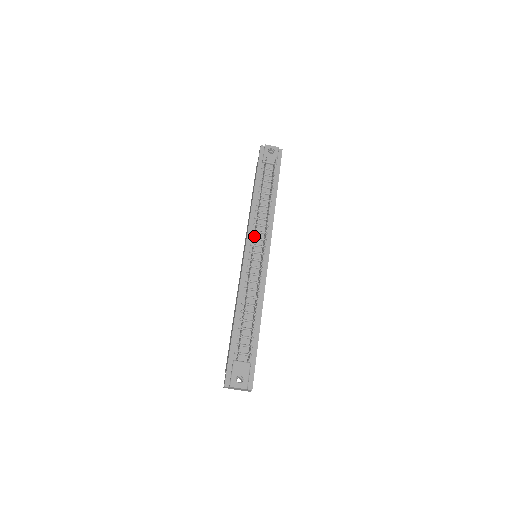
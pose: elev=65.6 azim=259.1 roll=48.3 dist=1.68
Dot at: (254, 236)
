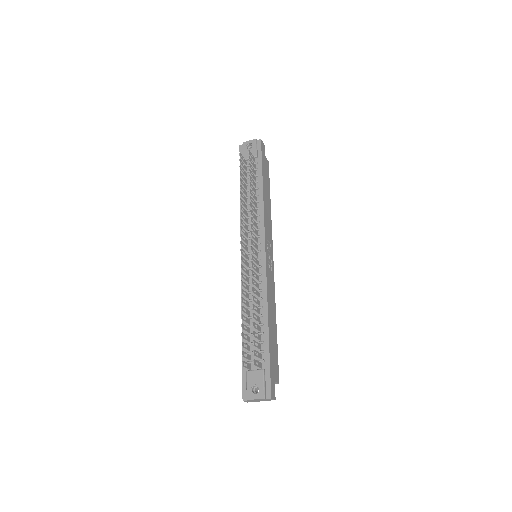
Dot at: (247, 237)
